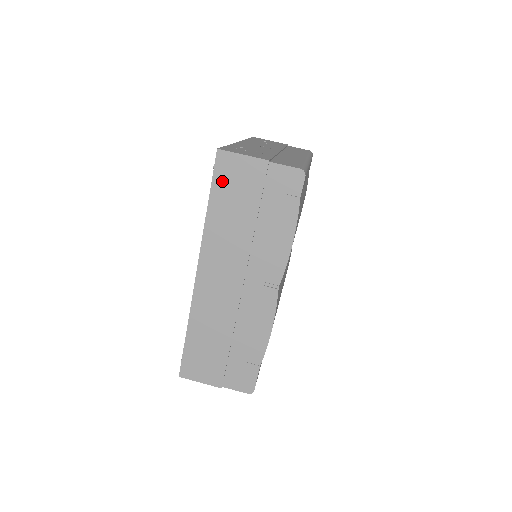
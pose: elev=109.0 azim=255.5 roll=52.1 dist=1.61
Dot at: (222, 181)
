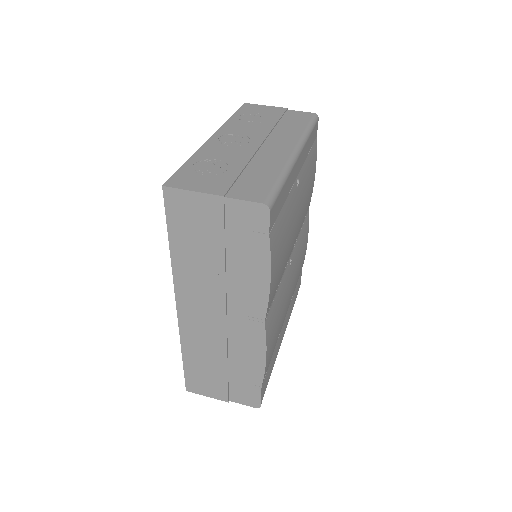
Dot at: (177, 220)
